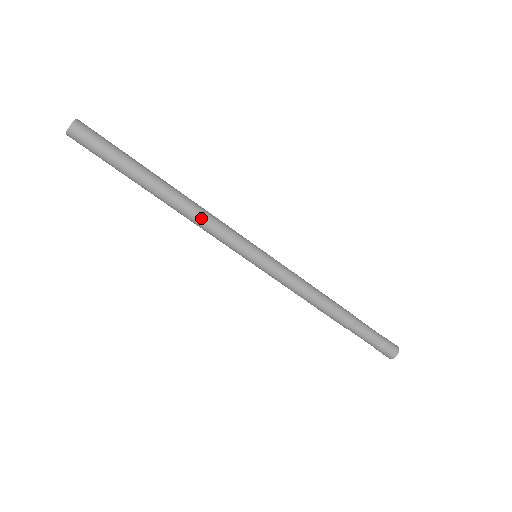
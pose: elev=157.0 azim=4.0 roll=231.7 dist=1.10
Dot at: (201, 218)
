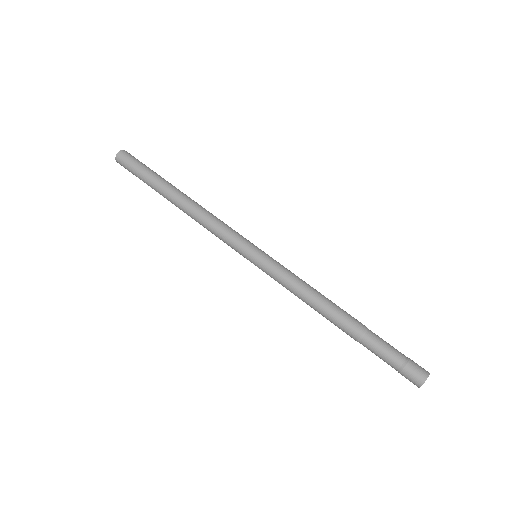
Dot at: (203, 222)
